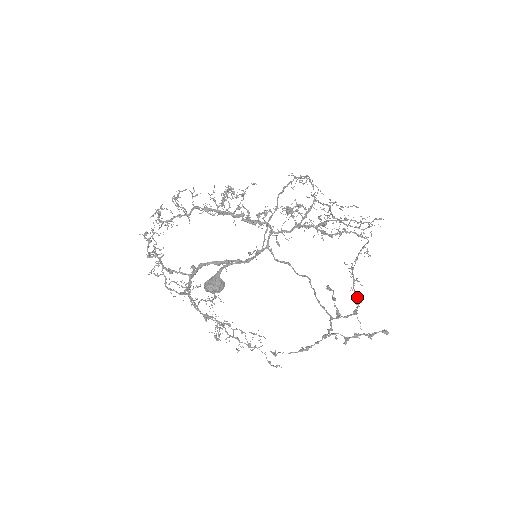
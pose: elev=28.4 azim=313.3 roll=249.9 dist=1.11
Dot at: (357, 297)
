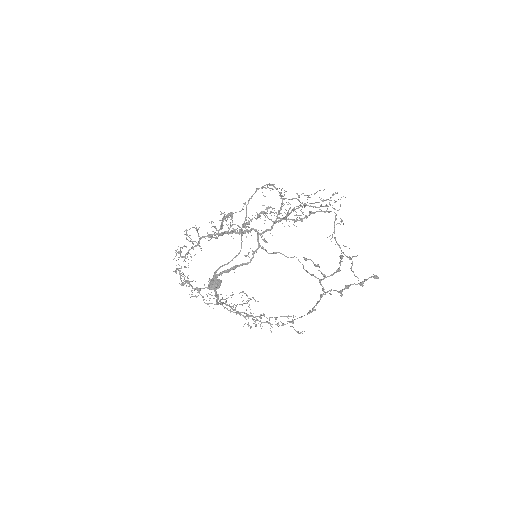
Dot at: (349, 259)
